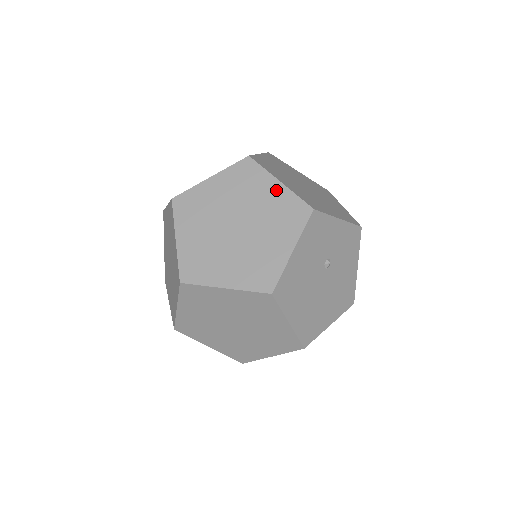
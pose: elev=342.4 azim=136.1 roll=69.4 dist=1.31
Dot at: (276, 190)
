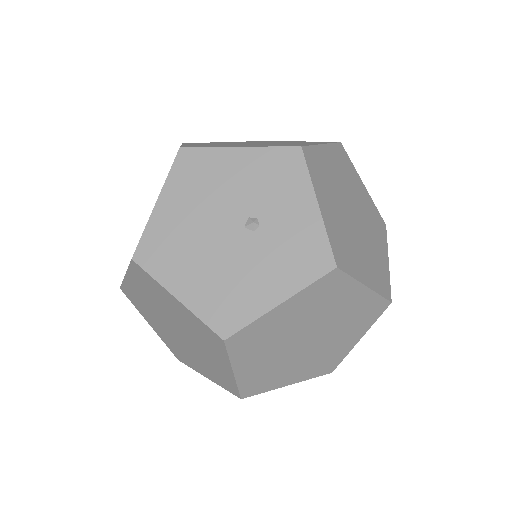
Dot at: occluded
